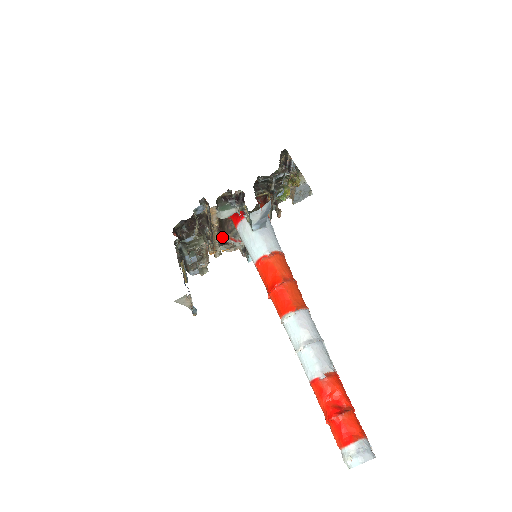
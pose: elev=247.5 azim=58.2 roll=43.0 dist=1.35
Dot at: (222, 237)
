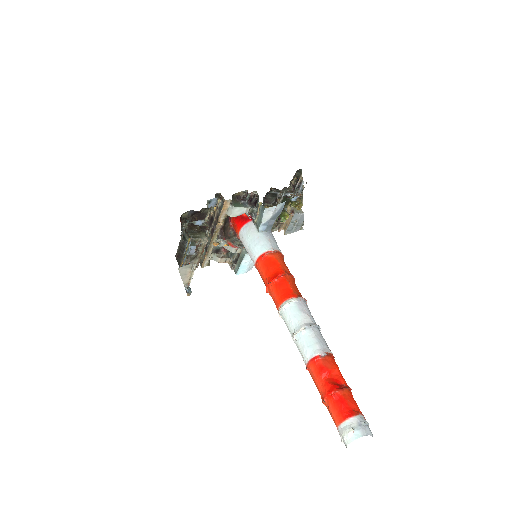
Dot at: (220, 241)
